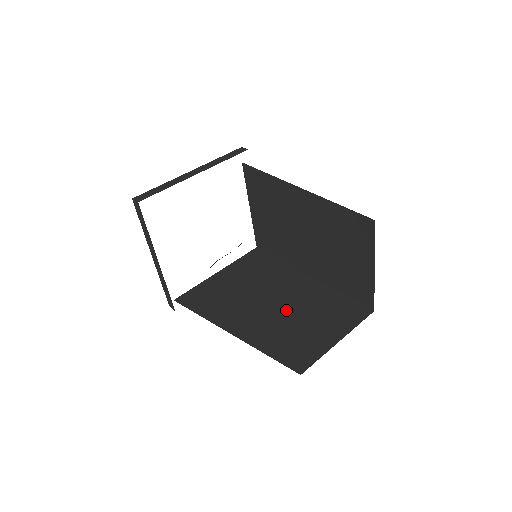
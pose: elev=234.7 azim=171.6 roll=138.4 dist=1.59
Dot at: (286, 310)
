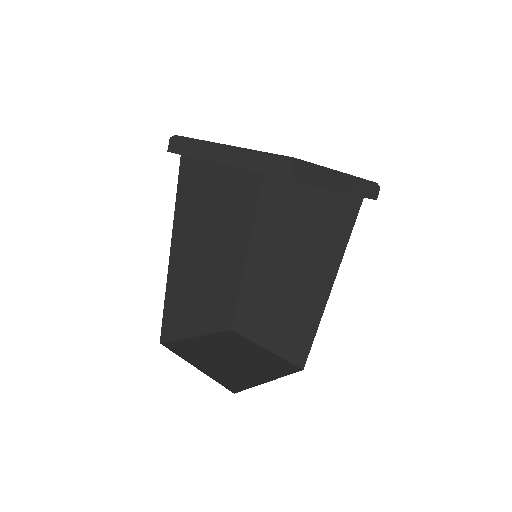
Dot at: (282, 287)
